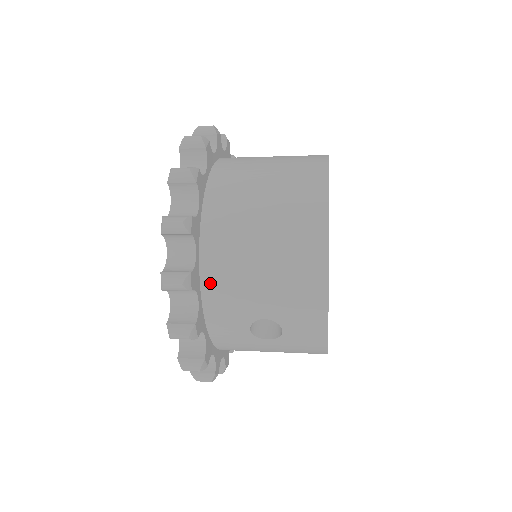
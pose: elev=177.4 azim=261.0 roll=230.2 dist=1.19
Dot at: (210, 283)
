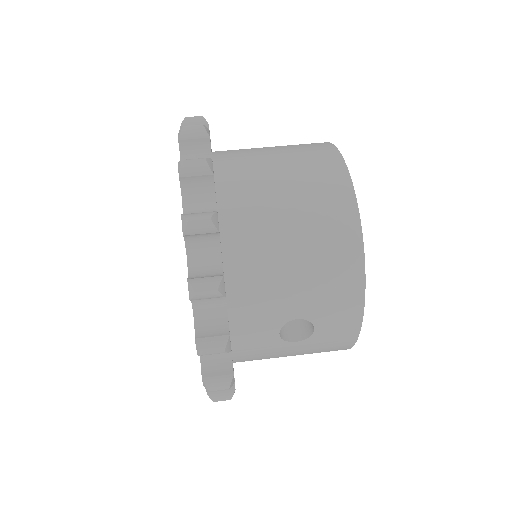
Dot at: (237, 287)
